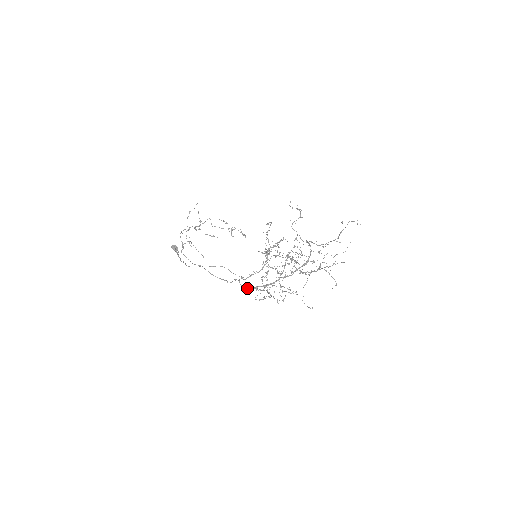
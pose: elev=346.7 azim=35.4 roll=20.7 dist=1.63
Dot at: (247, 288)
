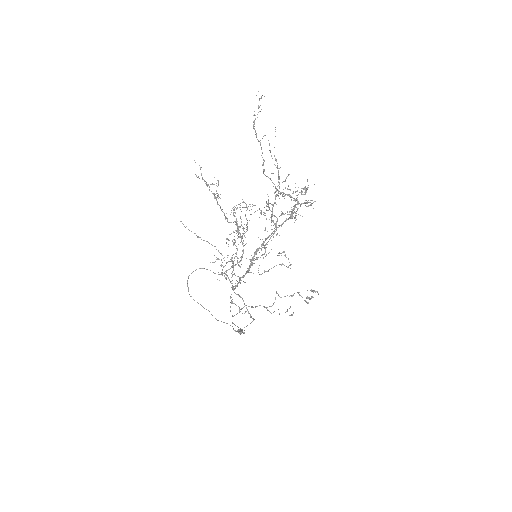
Dot at: (235, 287)
